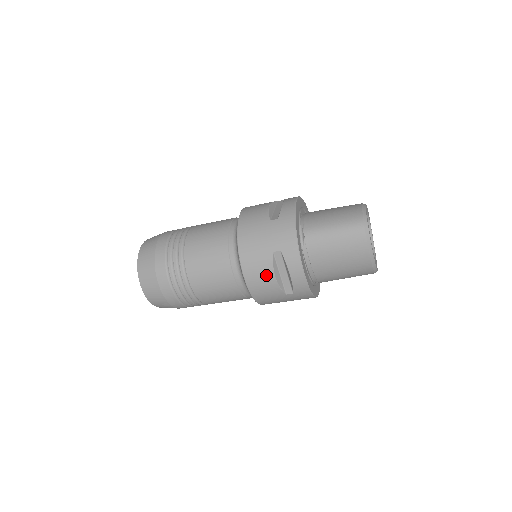
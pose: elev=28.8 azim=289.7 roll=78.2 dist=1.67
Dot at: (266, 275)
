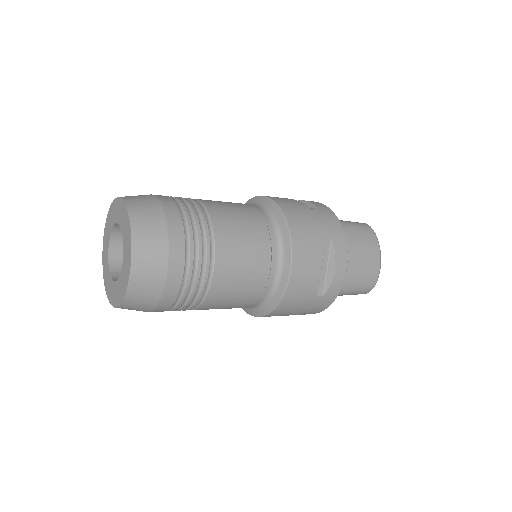
Dot at: occluded
